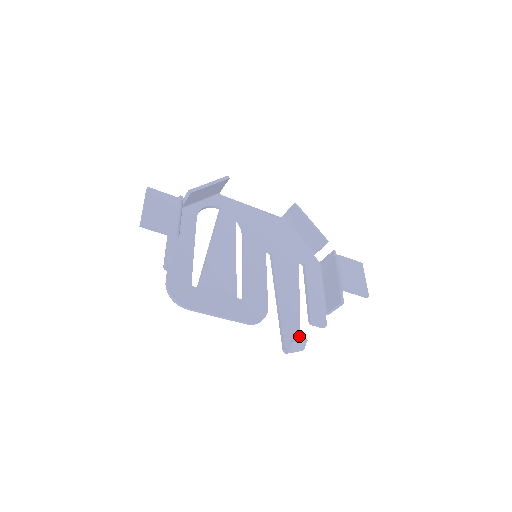
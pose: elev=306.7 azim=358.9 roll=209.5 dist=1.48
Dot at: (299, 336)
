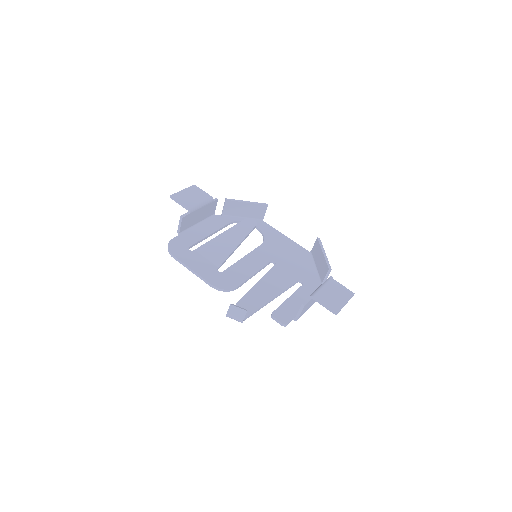
Dot at: (250, 314)
